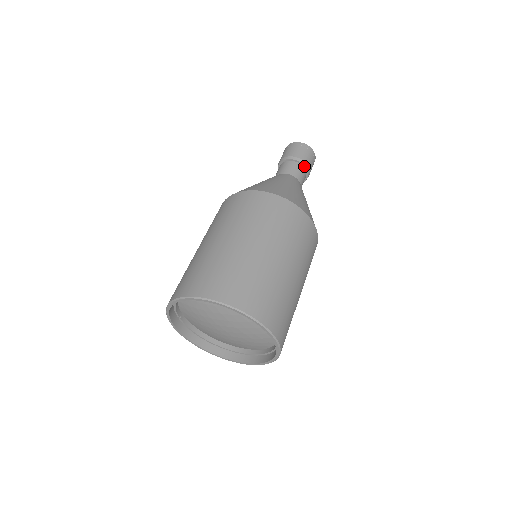
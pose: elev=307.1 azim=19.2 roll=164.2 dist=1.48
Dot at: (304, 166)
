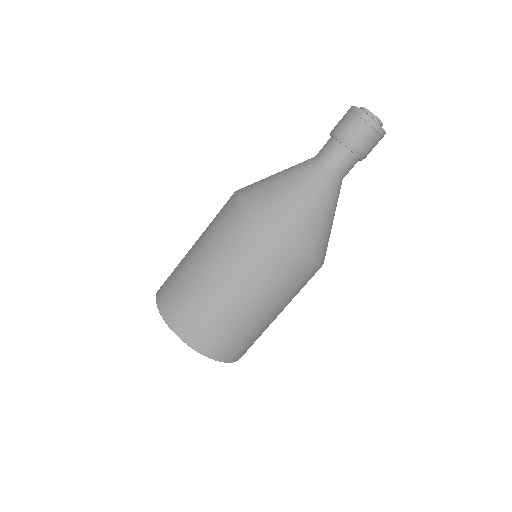
Dot at: (350, 150)
